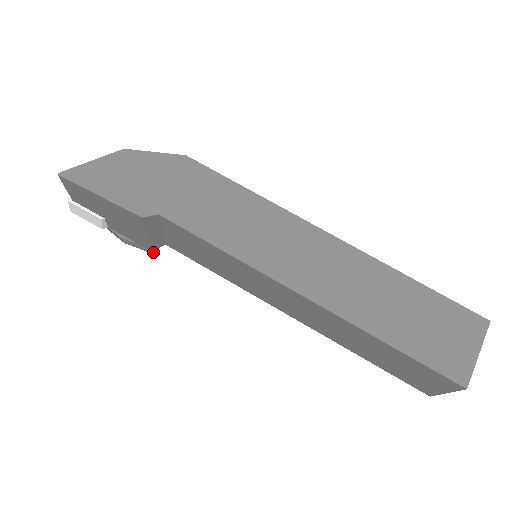
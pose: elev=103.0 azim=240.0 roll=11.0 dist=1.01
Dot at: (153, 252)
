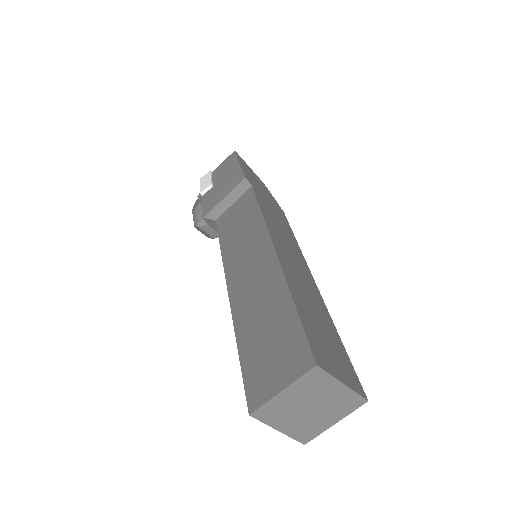
Dot at: (200, 223)
